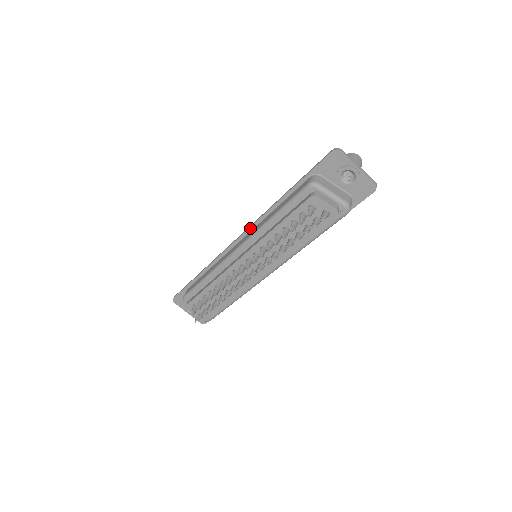
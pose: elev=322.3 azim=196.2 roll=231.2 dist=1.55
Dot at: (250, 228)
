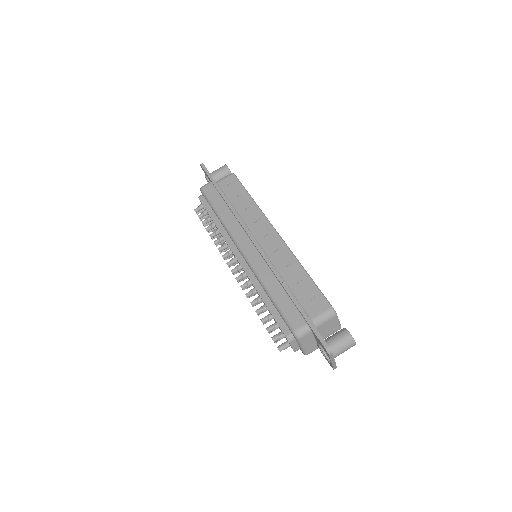
Dot at: (262, 255)
